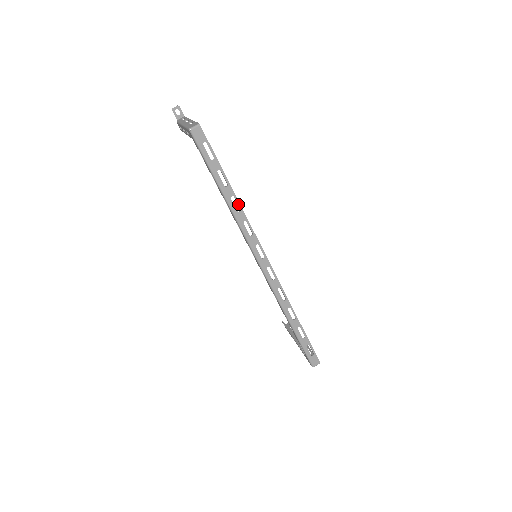
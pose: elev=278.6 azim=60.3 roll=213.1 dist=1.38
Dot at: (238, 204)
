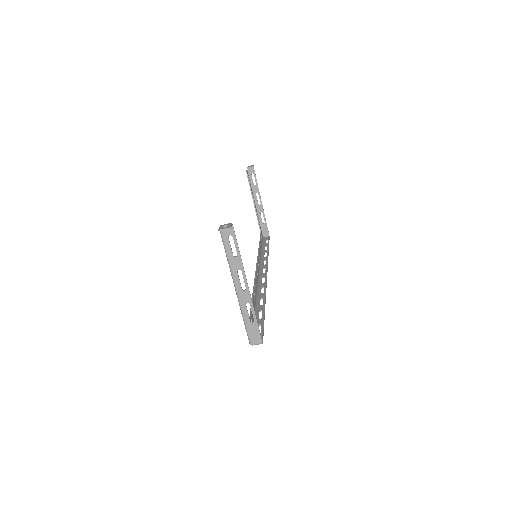
Dot at: (264, 301)
